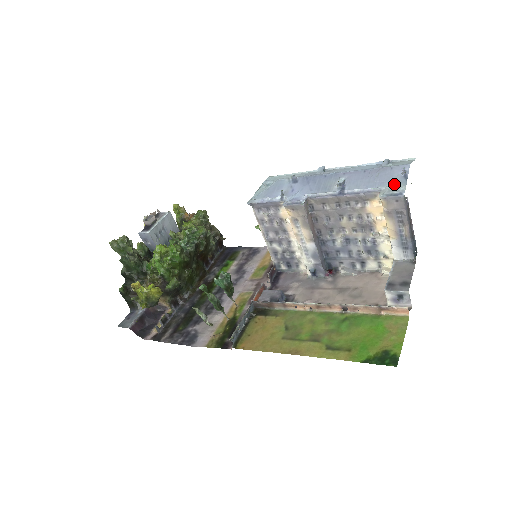
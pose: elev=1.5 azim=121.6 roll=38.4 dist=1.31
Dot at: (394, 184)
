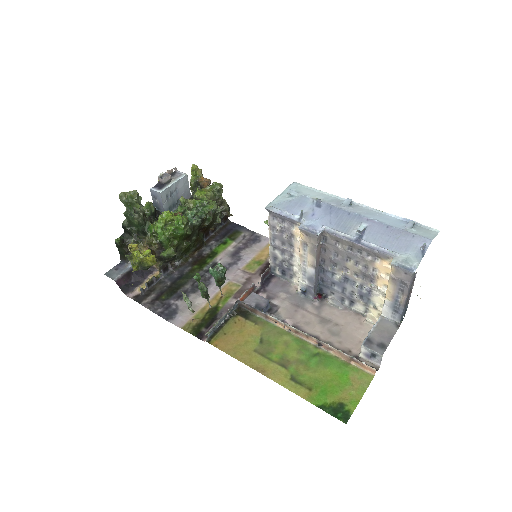
Dot at: (410, 255)
